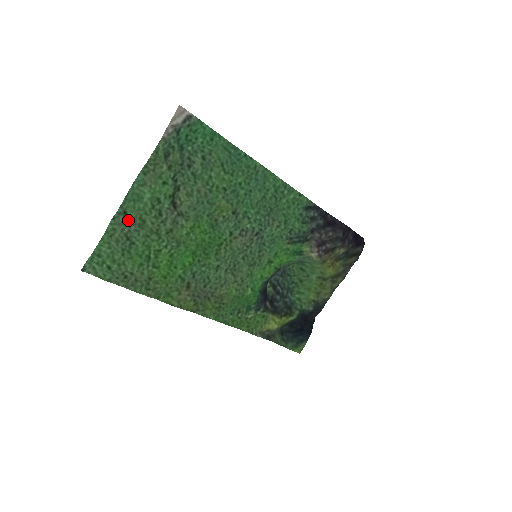
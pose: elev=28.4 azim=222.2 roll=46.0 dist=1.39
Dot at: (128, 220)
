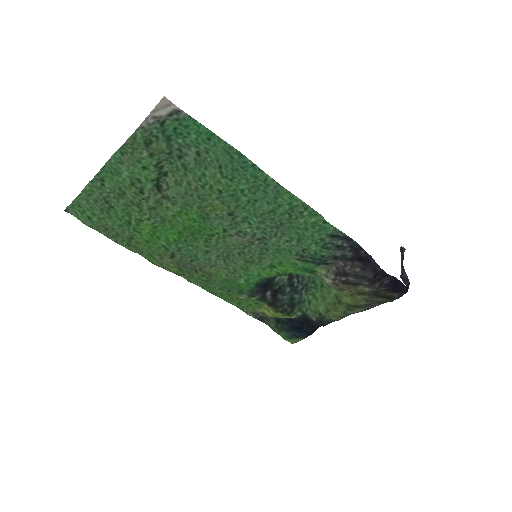
Dot at: (107, 187)
